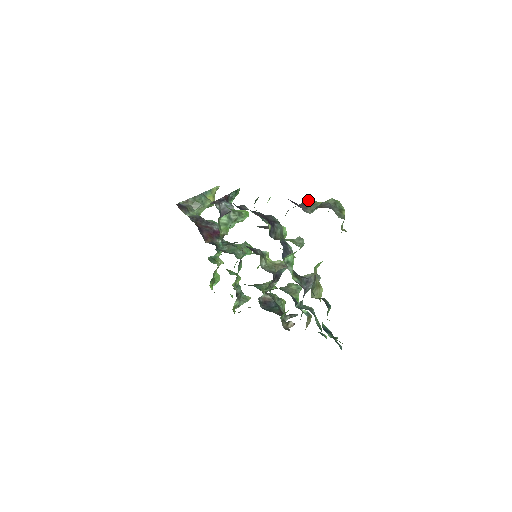
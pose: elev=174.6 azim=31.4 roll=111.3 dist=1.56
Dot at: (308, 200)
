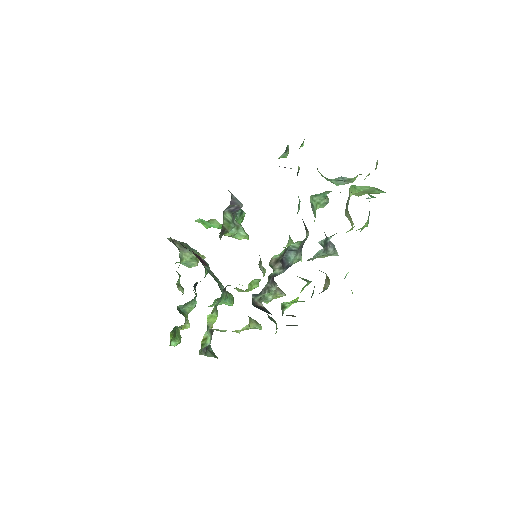
Dot at: occluded
